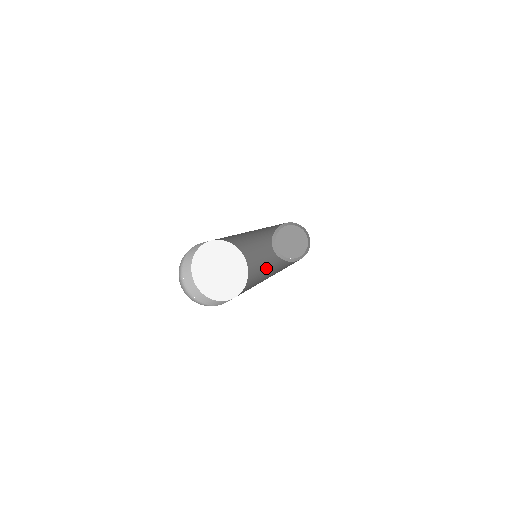
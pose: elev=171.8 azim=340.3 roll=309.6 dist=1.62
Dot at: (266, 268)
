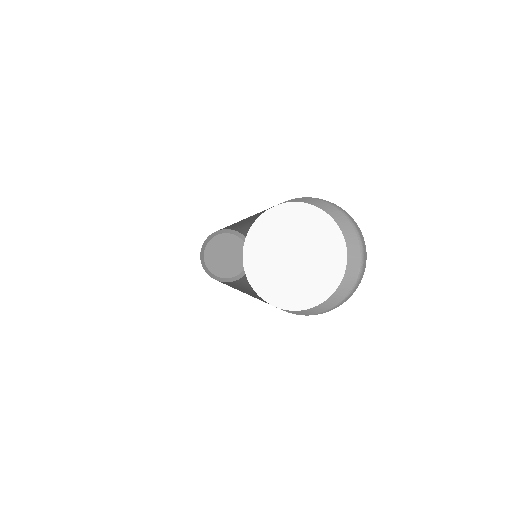
Dot at: occluded
